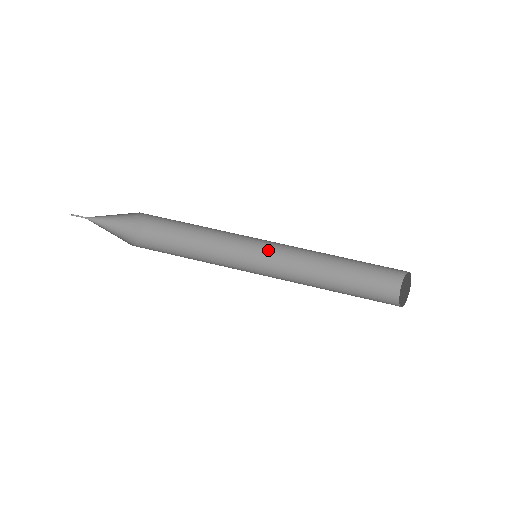
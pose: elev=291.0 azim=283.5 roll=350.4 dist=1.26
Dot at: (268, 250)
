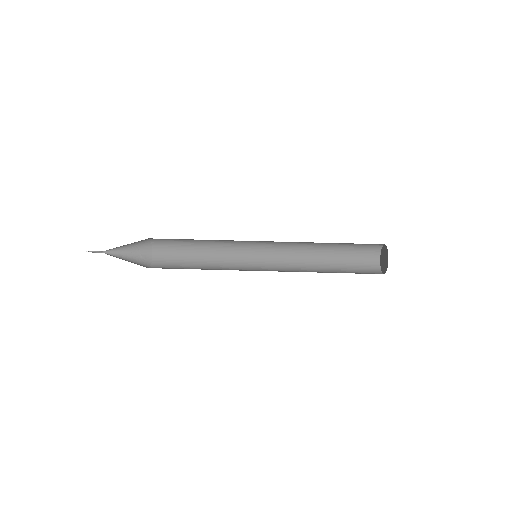
Dot at: (264, 256)
